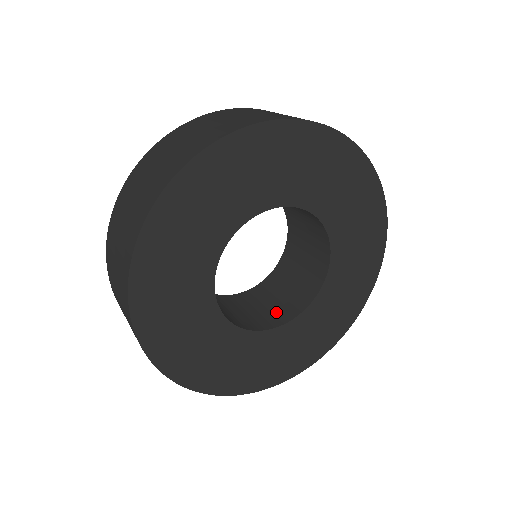
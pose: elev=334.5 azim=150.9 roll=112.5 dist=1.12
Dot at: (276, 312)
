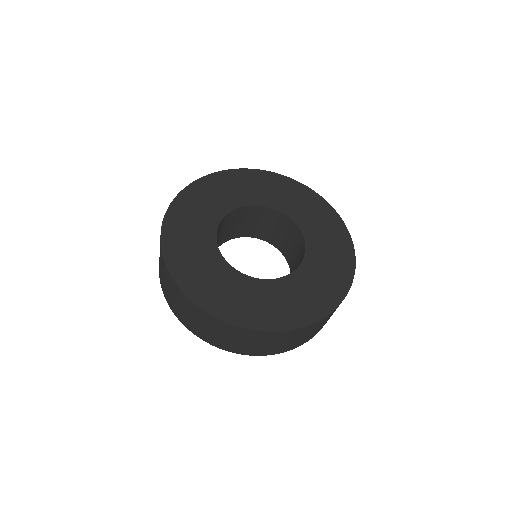
Dot at: occluded
